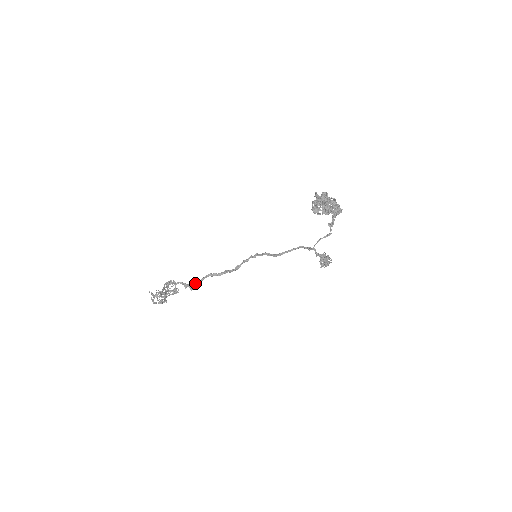
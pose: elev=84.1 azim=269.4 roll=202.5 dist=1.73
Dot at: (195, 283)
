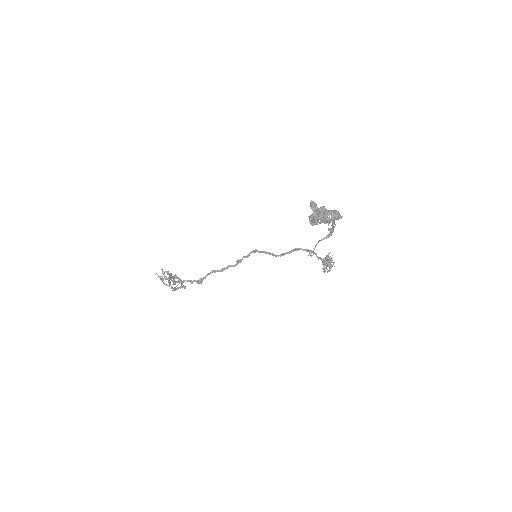
Dot at: (200, 279)
